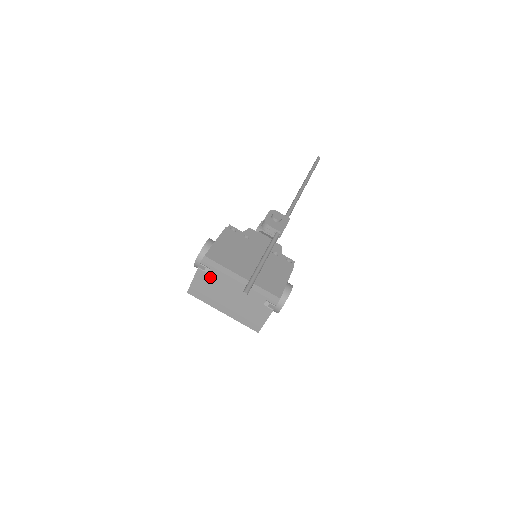
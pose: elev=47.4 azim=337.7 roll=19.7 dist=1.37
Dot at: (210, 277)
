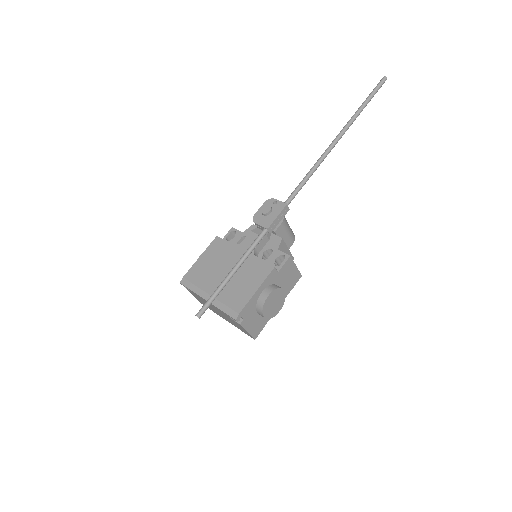
Dot at: (195, 295)
